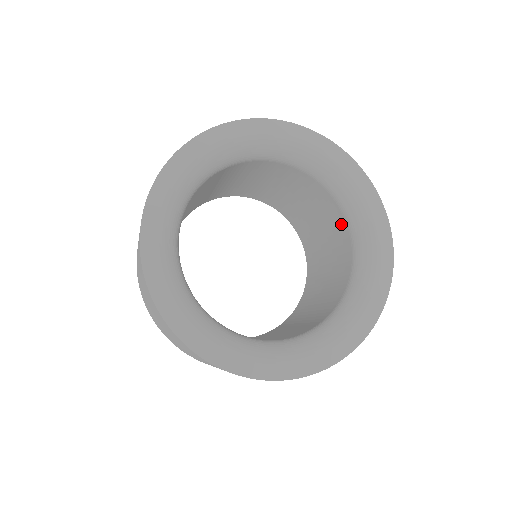
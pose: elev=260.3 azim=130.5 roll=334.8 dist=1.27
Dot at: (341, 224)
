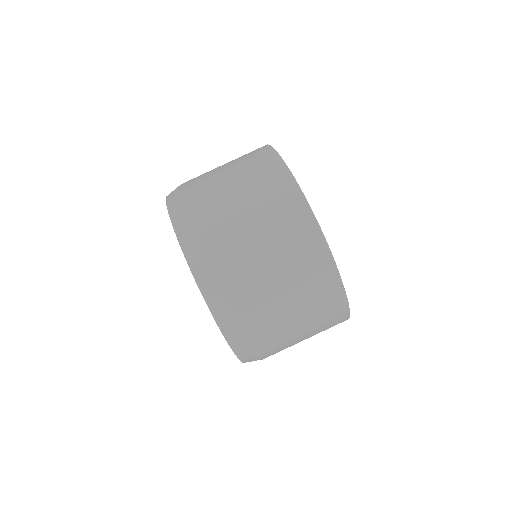
Dot at: occluded
